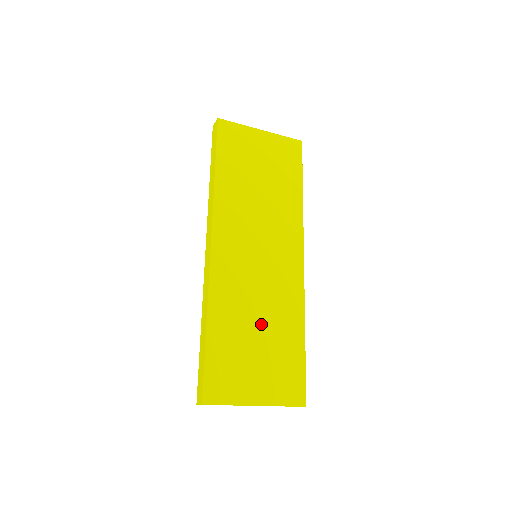
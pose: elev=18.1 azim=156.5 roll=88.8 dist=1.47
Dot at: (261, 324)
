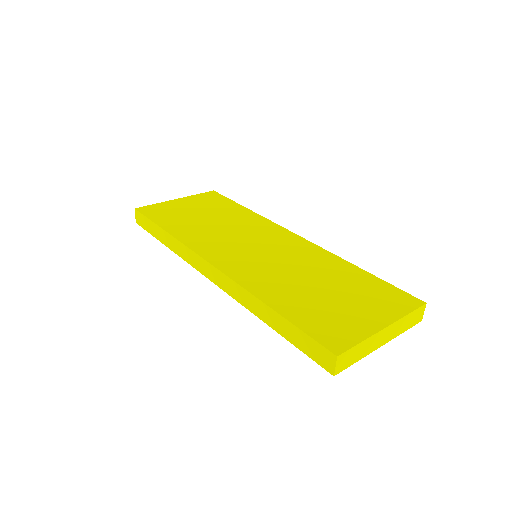
Dot at: (314, 280)
